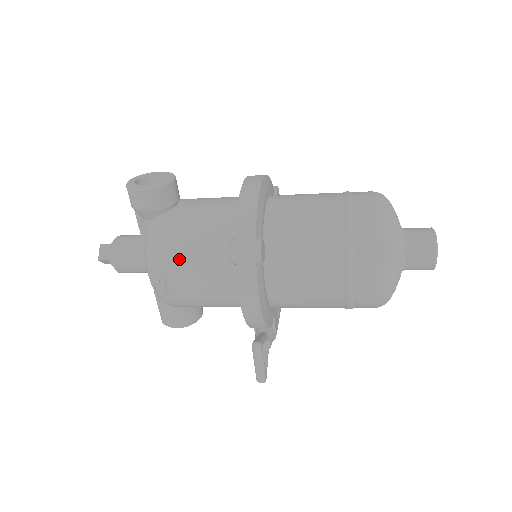
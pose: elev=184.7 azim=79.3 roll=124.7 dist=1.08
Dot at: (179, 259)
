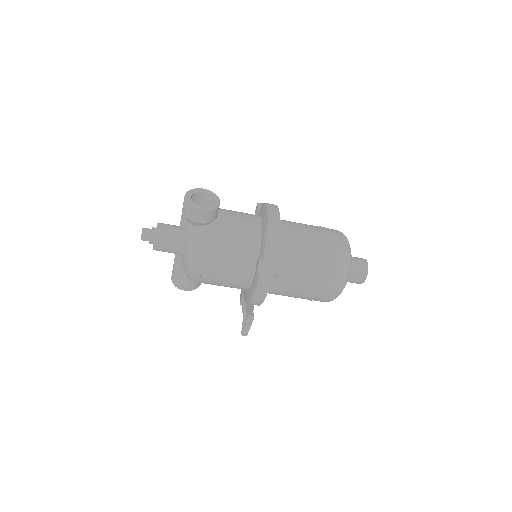
Dot at: (217, 261)
